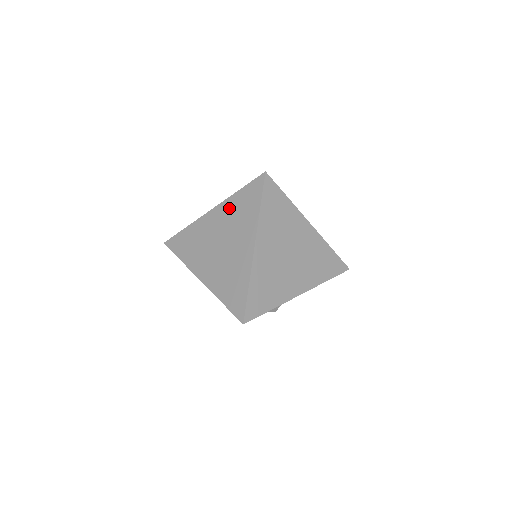
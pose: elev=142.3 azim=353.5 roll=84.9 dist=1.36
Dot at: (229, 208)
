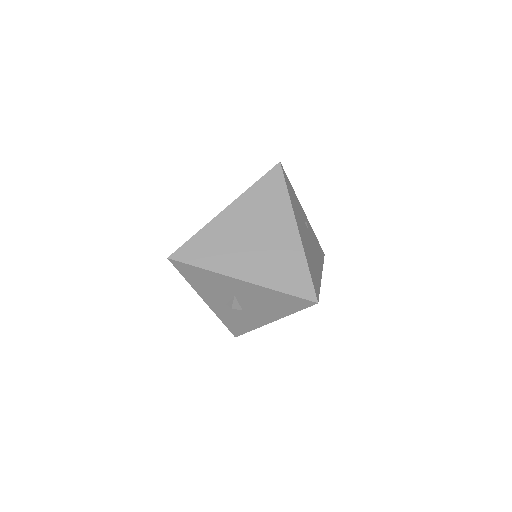
Dot at: occluded
